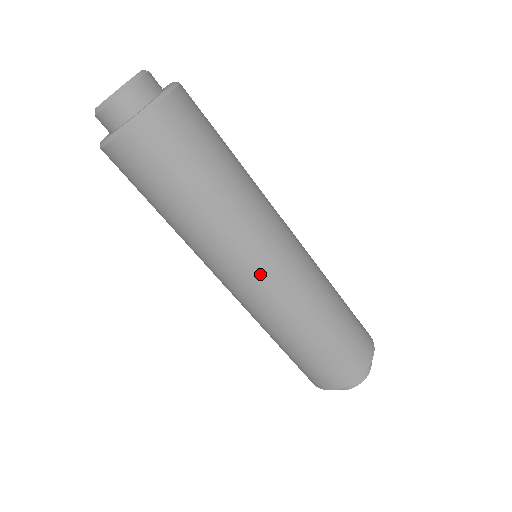
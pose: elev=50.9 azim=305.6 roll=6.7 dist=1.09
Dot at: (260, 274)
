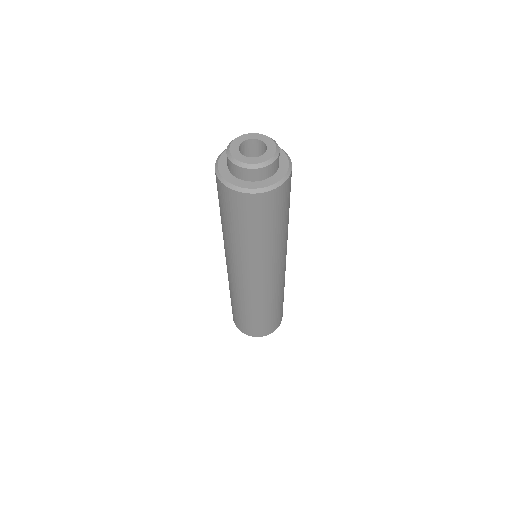
Dot at: (264, 279)
